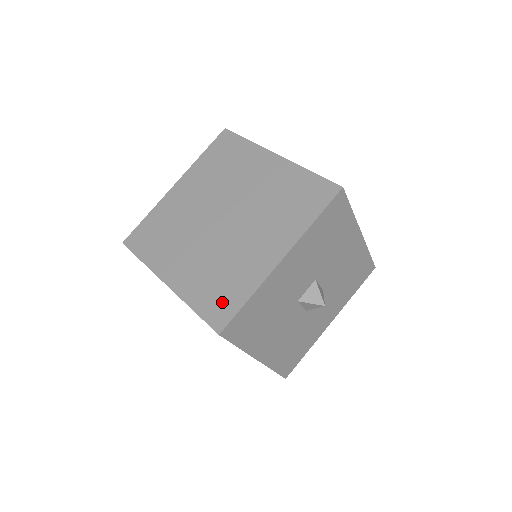
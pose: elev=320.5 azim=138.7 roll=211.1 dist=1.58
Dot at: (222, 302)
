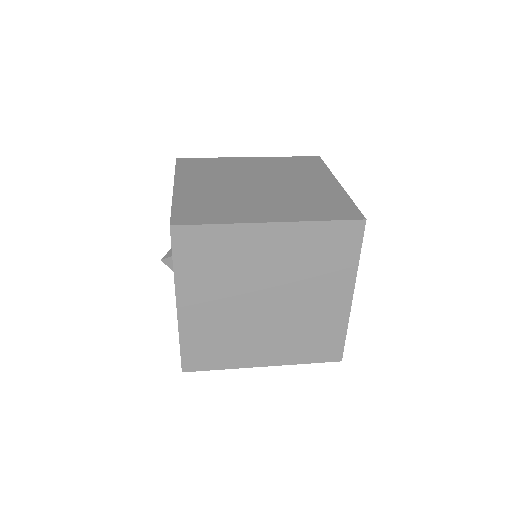
Dot at: (338, 209)
